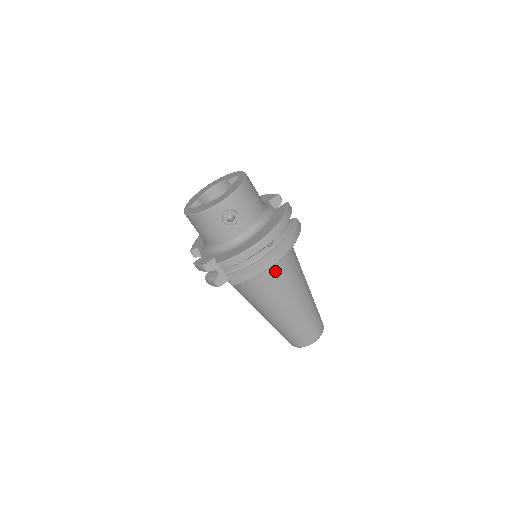
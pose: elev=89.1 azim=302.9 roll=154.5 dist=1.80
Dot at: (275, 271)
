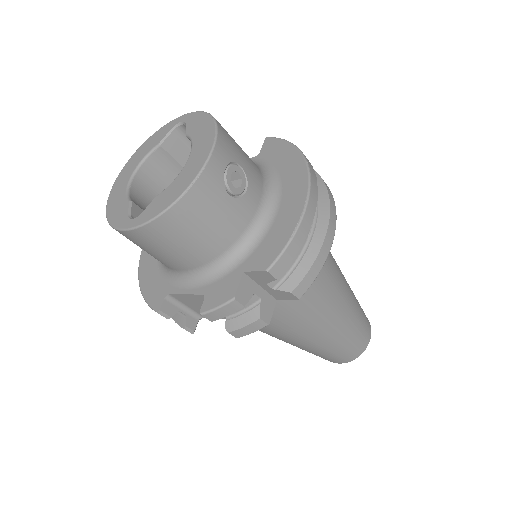
Dot at: occluded
